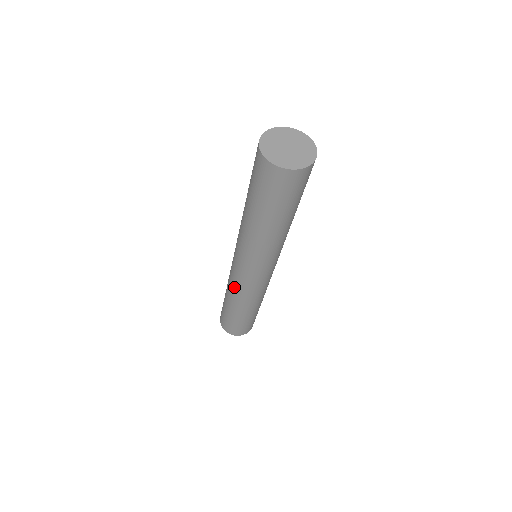
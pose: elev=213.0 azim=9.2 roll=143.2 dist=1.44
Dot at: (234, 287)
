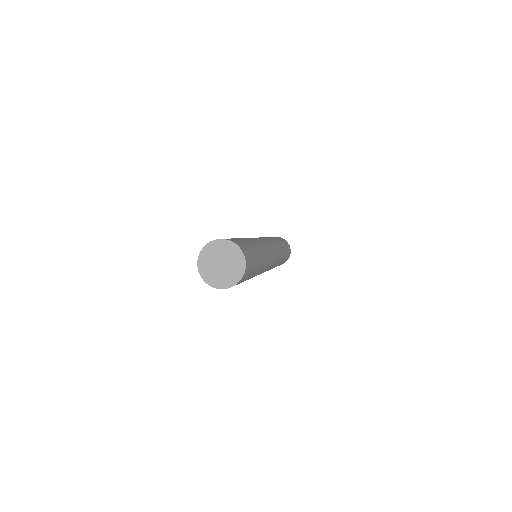
Dot at: occluded
